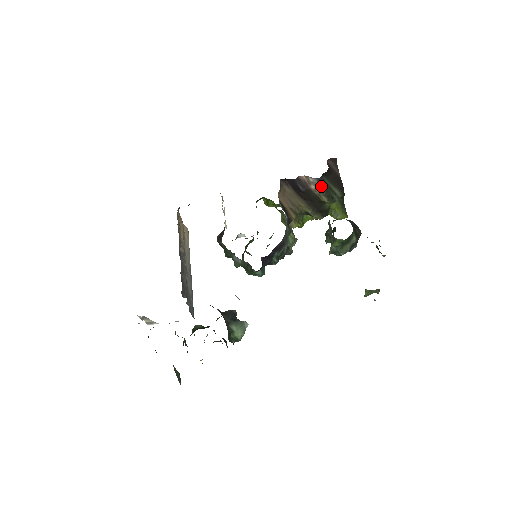
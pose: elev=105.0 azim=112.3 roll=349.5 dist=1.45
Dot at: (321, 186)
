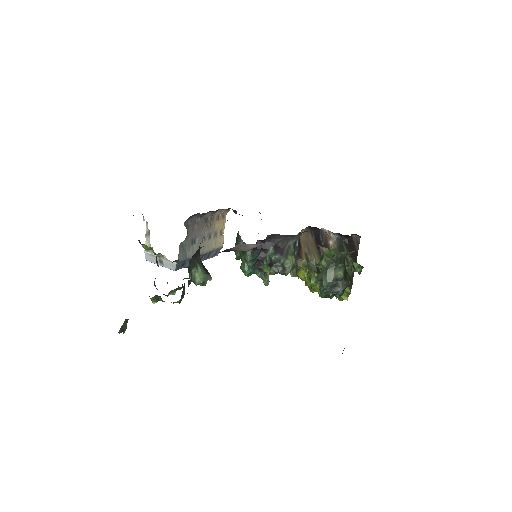
Dot at: (337, 244)
